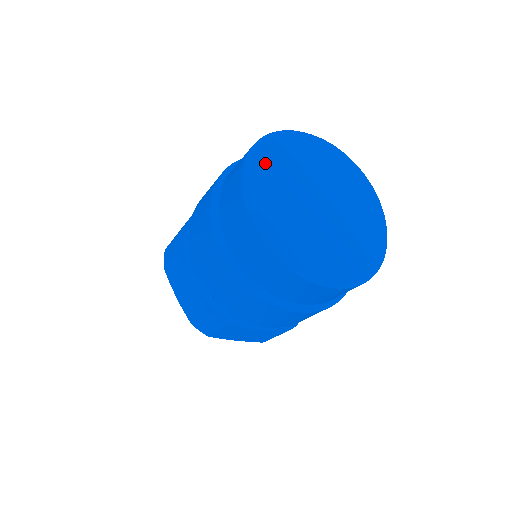
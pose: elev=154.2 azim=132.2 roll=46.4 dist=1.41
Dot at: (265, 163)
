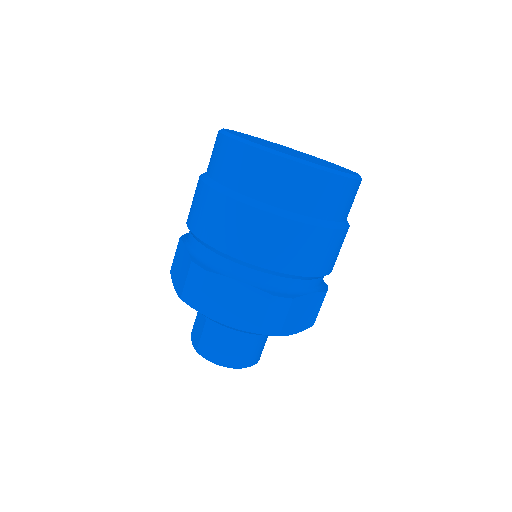
Dot at: (244, 134)
